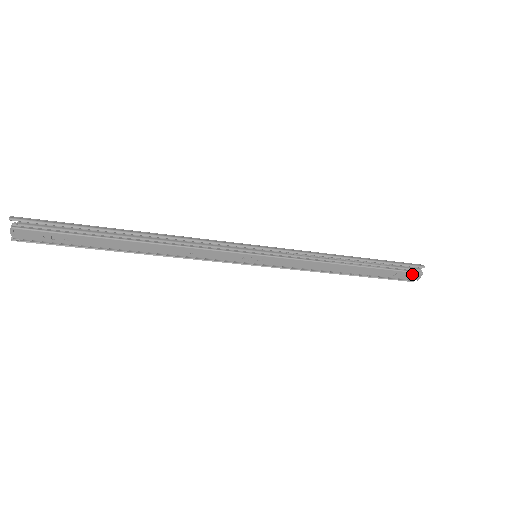
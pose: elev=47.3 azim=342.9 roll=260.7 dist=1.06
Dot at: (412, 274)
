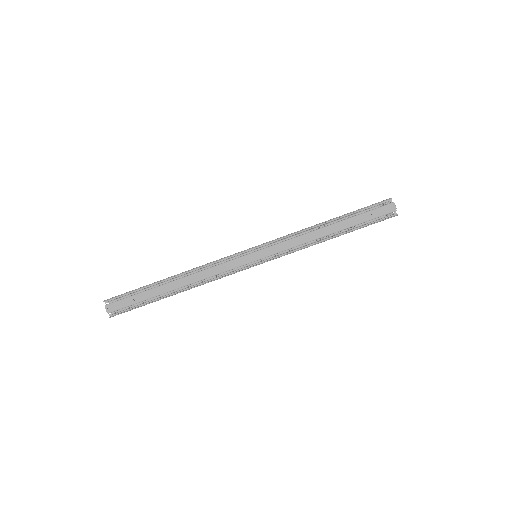
Dot at: (385, 208)
